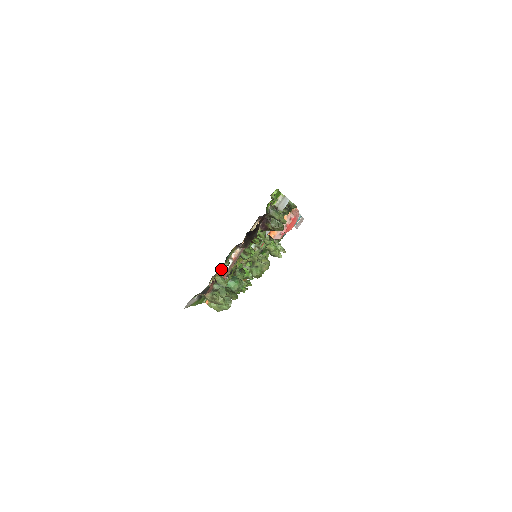
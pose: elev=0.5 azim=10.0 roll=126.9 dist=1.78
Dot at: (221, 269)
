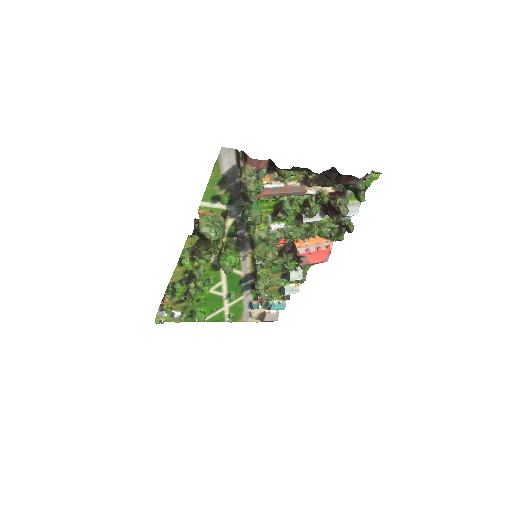
Dot at: (268, 181)
